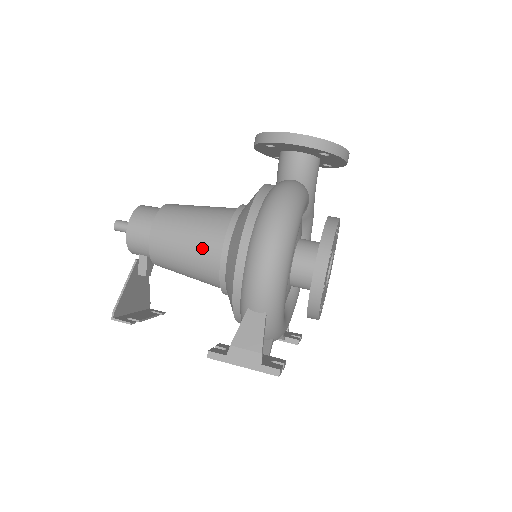
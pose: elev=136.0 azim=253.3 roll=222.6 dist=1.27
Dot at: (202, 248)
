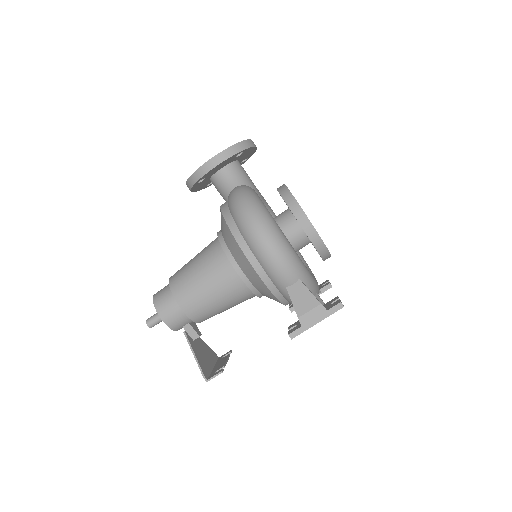
Dot at: (221, 281)
